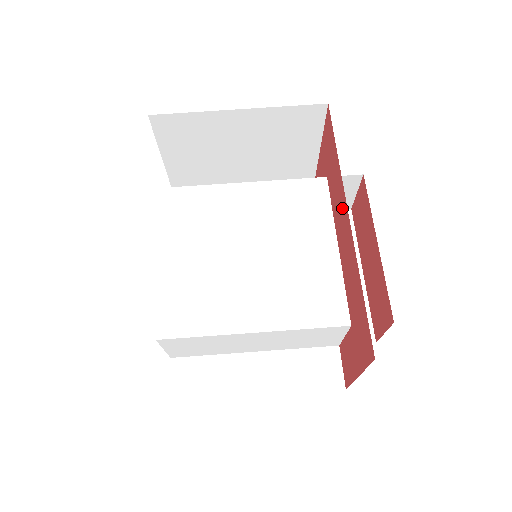
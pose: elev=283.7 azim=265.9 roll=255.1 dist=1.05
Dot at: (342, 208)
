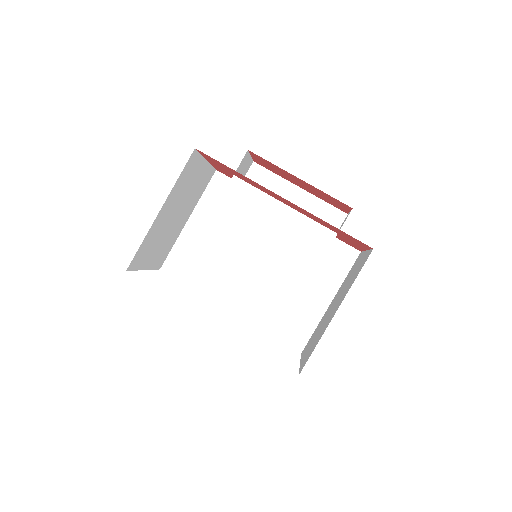
Dot at: (272, 193)
